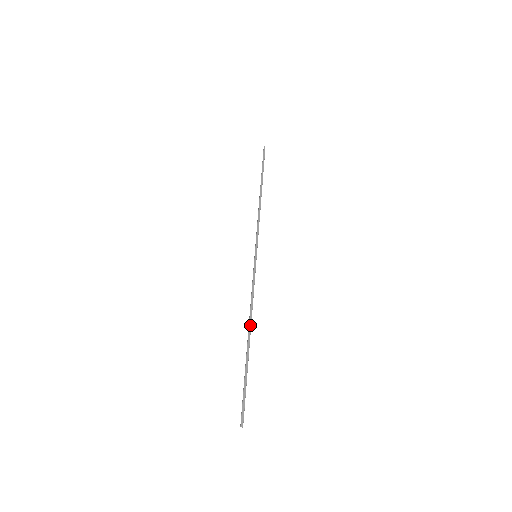
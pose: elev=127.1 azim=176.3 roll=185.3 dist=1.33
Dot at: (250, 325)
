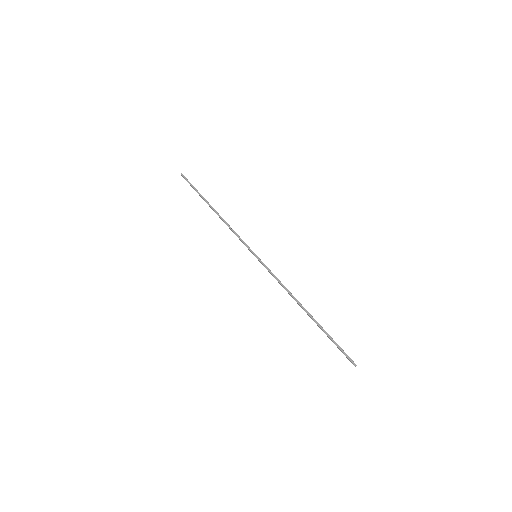
Dot at: (299, 303)
